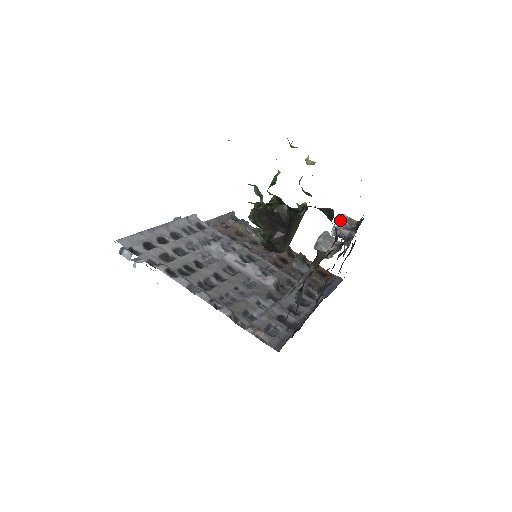
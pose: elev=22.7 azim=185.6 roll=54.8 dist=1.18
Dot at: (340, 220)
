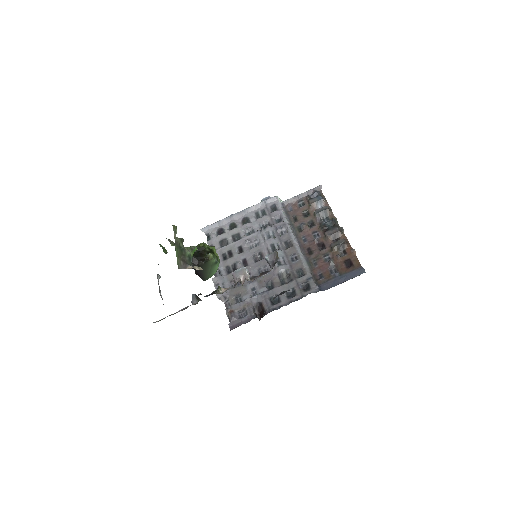
Dot at: (270, 254)
